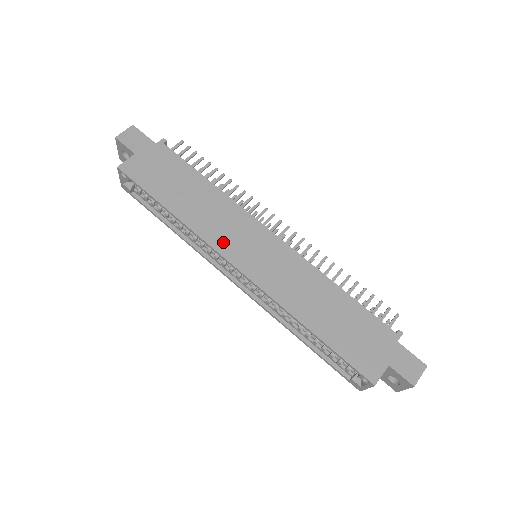
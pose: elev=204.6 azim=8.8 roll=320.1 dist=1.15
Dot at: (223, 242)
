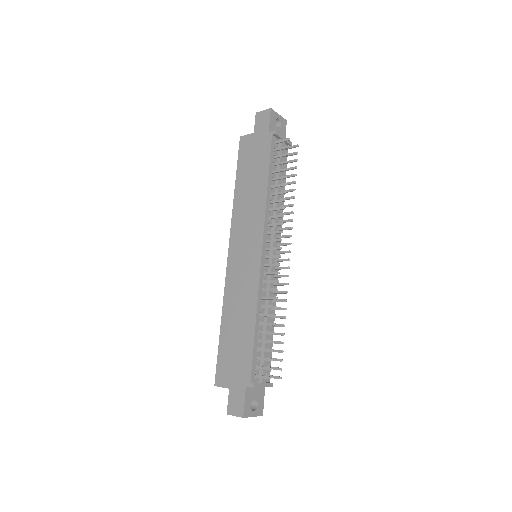
Dot at: (237, 231)
